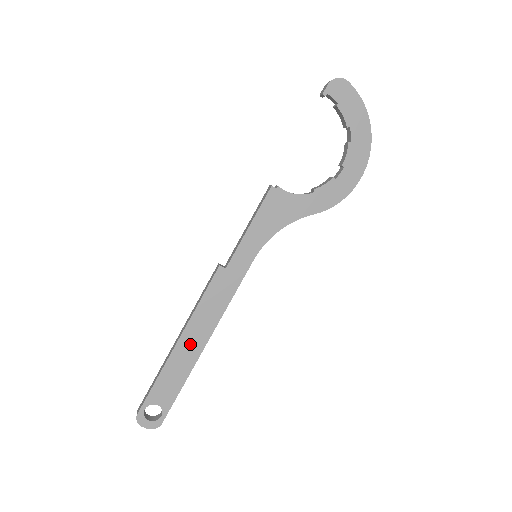
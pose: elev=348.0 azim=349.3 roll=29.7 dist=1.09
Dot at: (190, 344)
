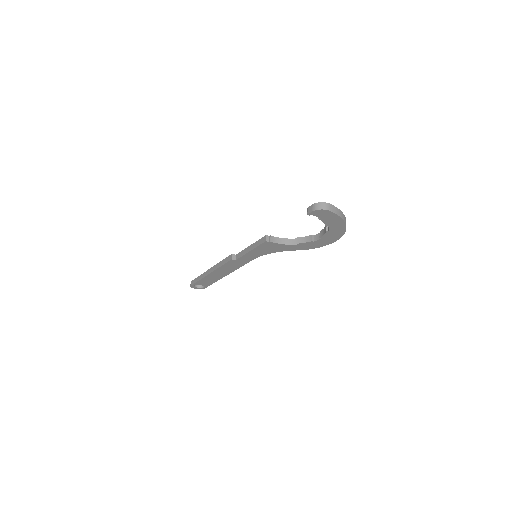
Dot at: (216, 275)
